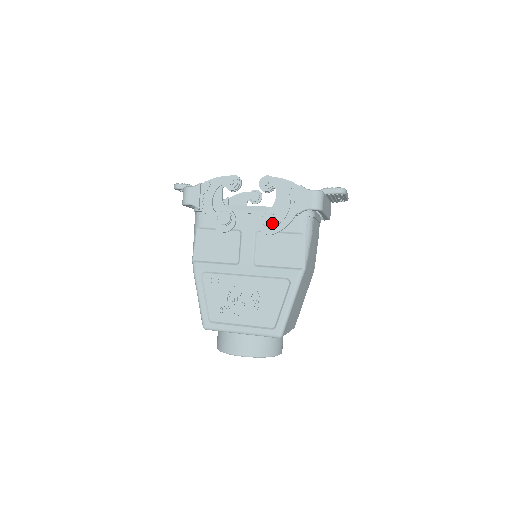
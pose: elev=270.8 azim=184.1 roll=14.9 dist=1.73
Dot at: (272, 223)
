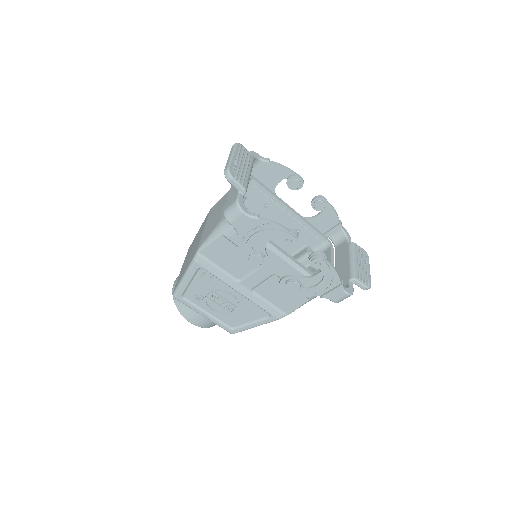
Dot at: (294, 291)
